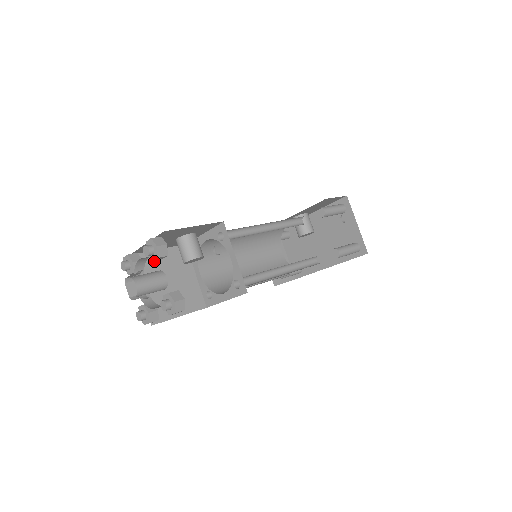
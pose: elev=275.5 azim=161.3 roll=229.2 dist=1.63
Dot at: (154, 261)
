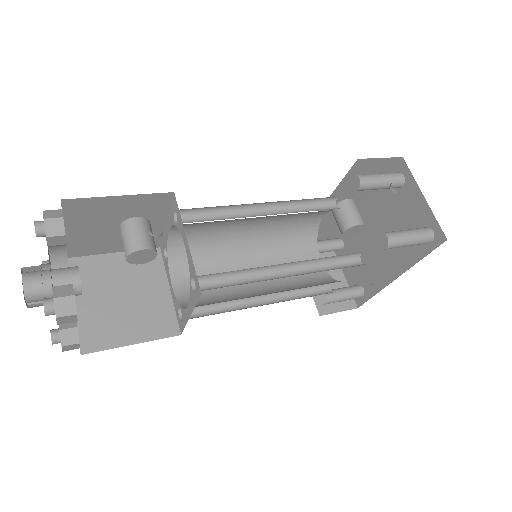
Dot at: (104, 267)
